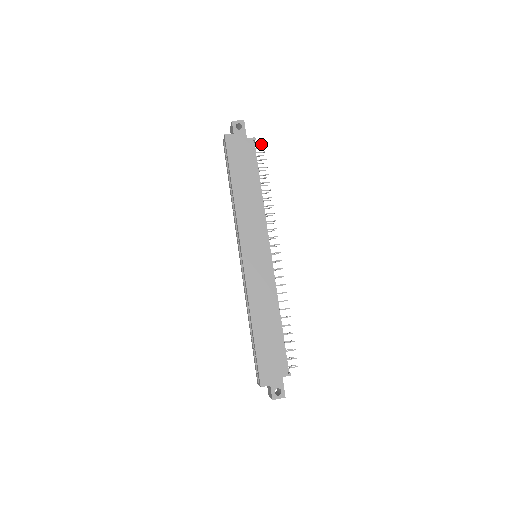
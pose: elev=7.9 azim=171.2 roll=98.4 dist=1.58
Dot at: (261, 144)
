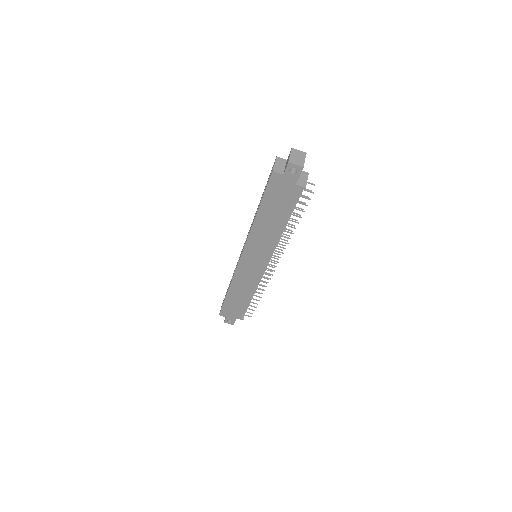
Dot at: (311, 192)
